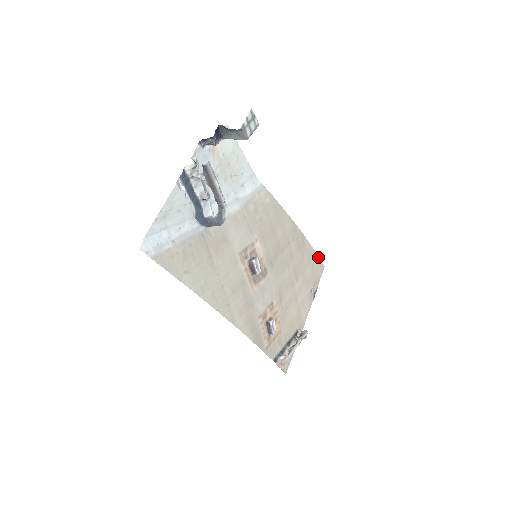
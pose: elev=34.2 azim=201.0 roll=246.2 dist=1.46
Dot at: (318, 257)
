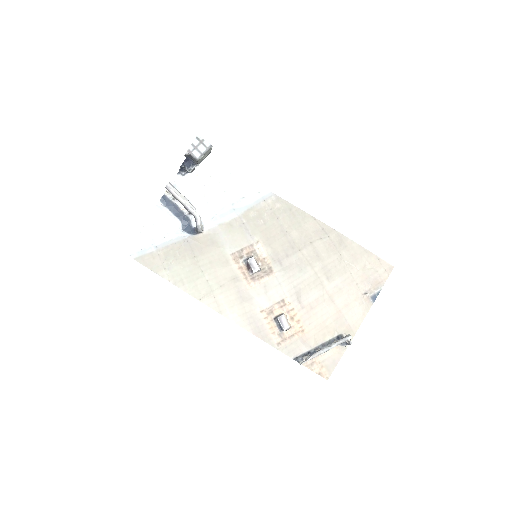
Dot at: (376, 256)
